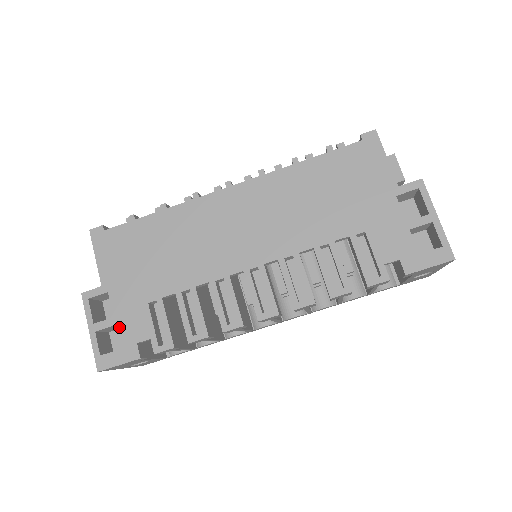
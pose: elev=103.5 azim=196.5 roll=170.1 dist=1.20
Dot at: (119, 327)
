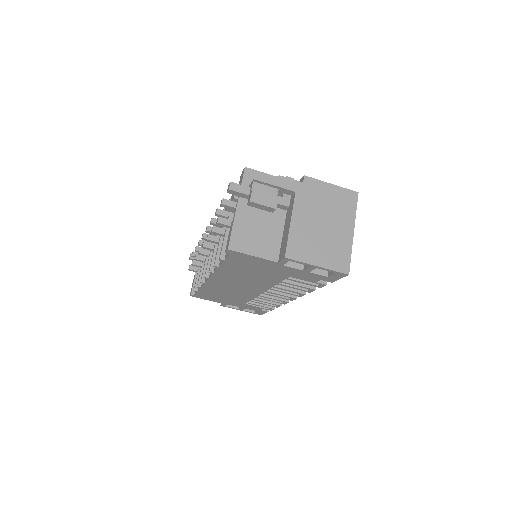
Dot at: occluded
